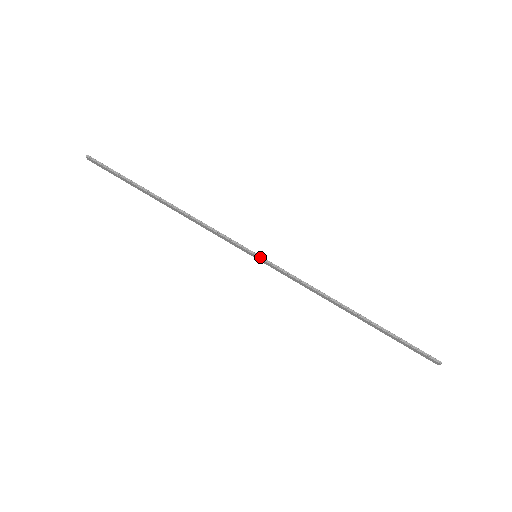
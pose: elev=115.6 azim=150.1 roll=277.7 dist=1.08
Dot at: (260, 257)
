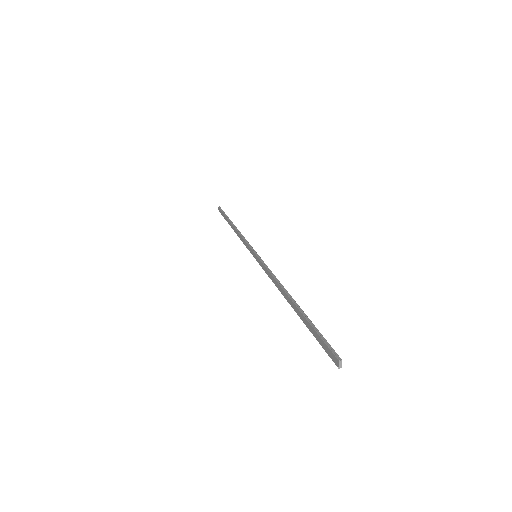
Dot at: (257, 255)
